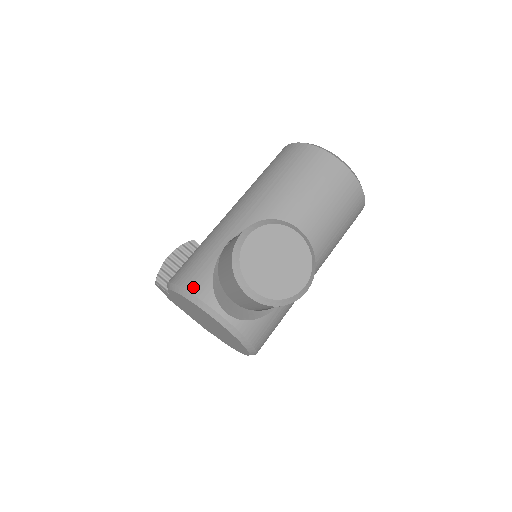
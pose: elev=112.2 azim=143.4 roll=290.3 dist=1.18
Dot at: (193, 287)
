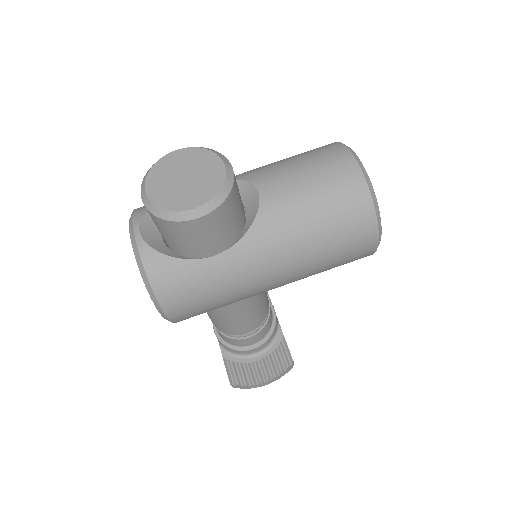
Dot at: (139, 208)
